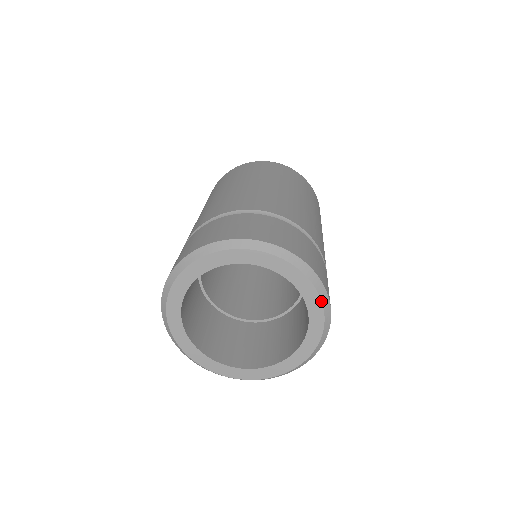
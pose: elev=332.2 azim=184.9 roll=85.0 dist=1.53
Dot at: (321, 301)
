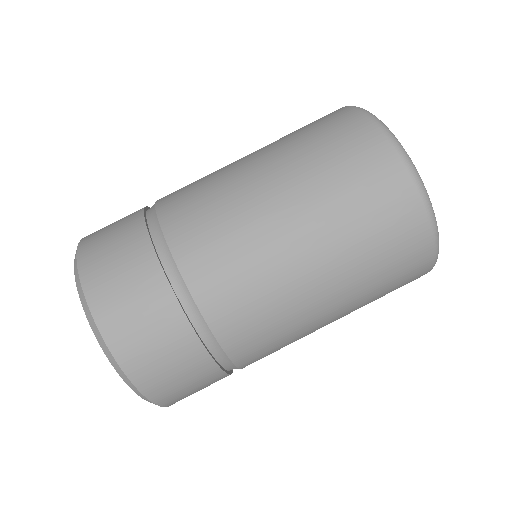
Dot at: occluded
